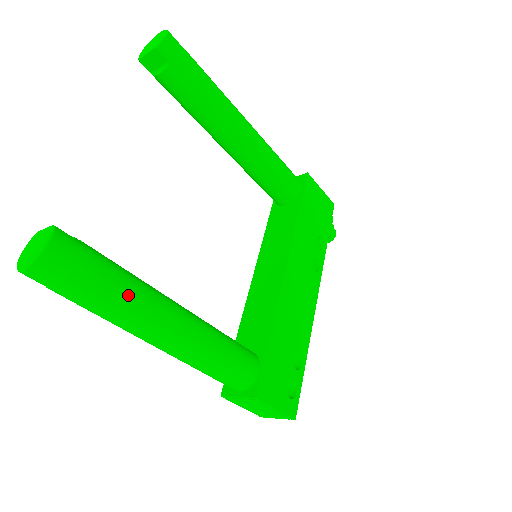
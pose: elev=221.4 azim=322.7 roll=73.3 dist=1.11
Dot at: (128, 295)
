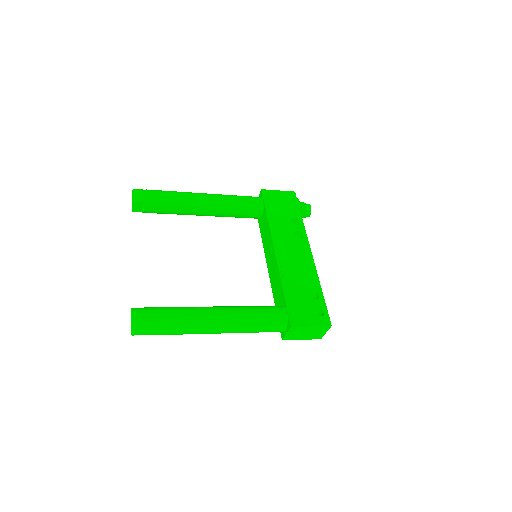
Dot at: (182, 316)
